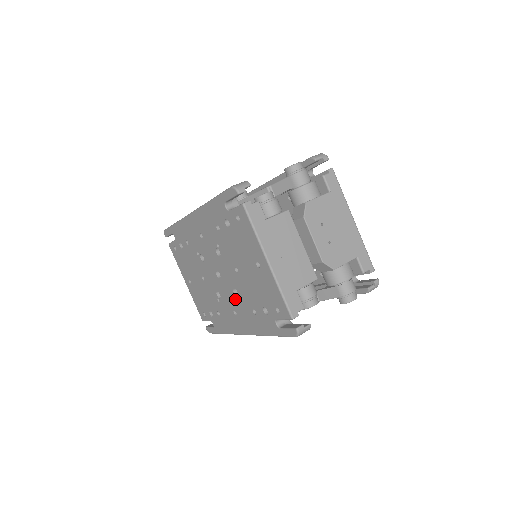
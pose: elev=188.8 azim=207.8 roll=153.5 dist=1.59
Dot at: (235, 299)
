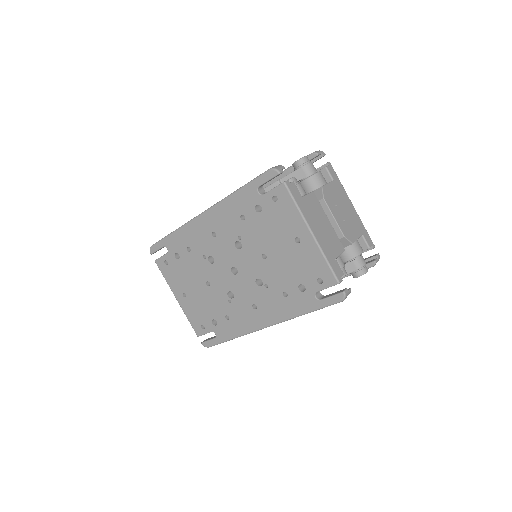
Dot at: (257, 290)
